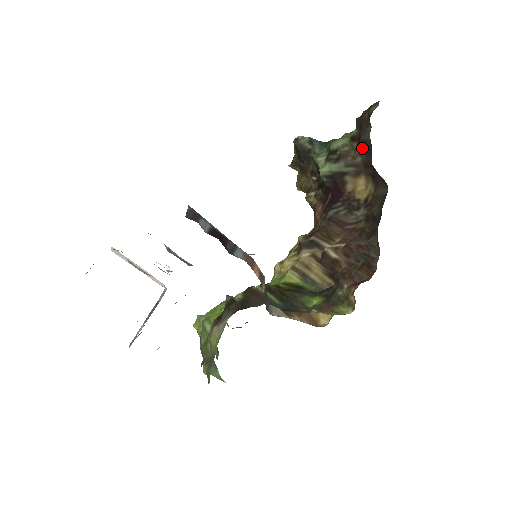
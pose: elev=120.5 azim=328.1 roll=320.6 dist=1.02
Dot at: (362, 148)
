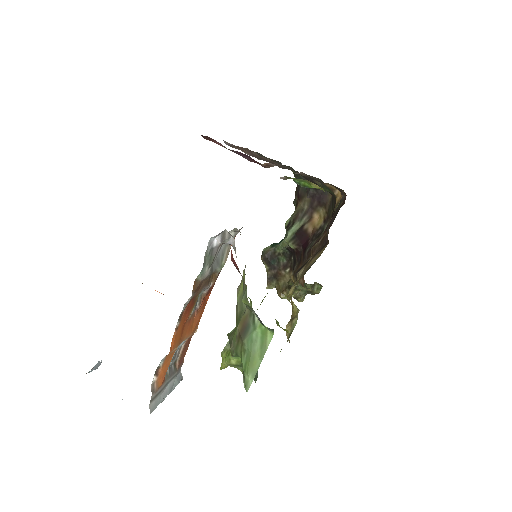
Dot at: (303, 196)
